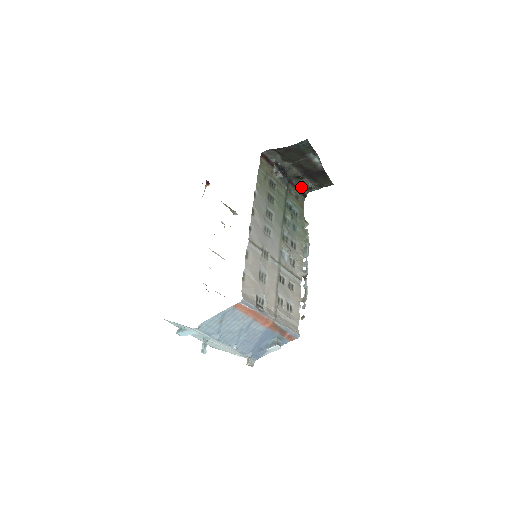
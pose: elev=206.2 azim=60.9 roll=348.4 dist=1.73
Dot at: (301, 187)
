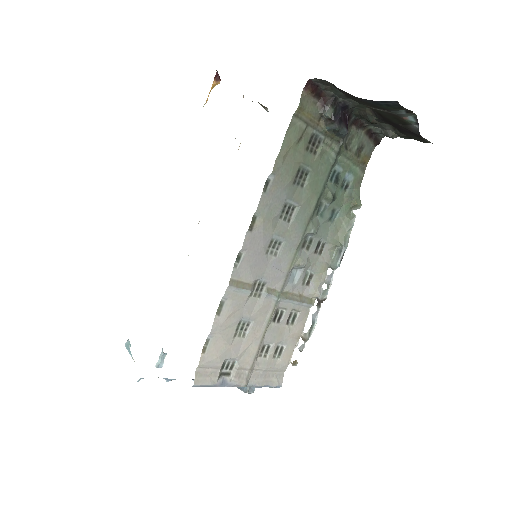
Dot at: (375, 129)
